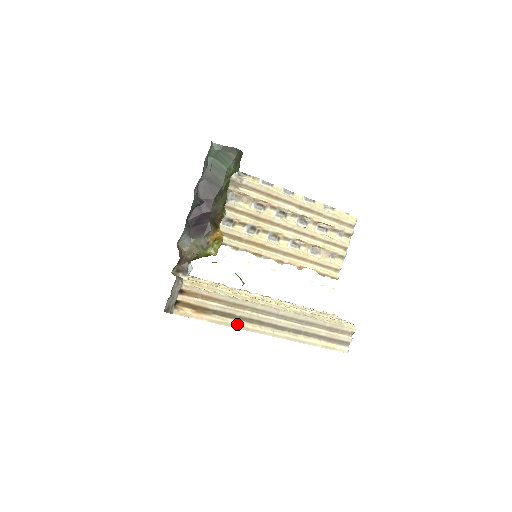
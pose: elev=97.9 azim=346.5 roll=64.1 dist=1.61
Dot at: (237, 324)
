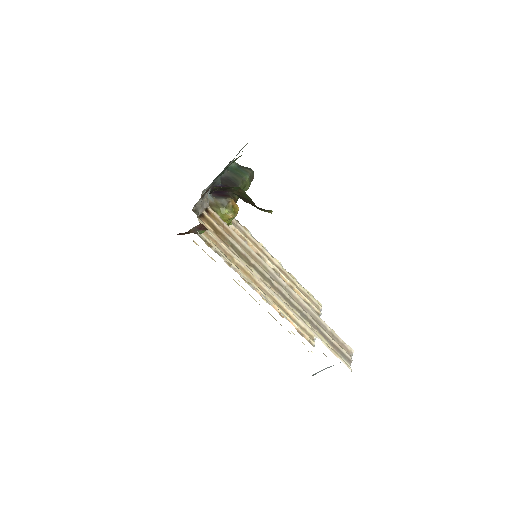
Dot at: (251, 270)
